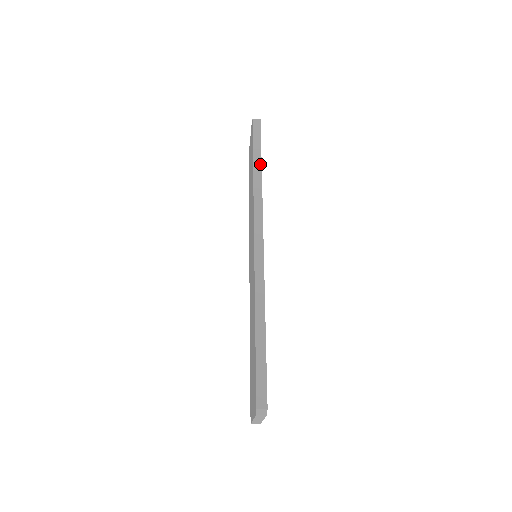
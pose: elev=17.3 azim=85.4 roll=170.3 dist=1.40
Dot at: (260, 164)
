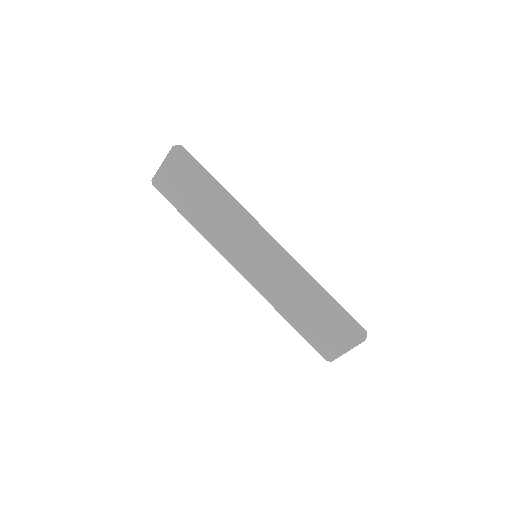
Dot at: (218, 183)
